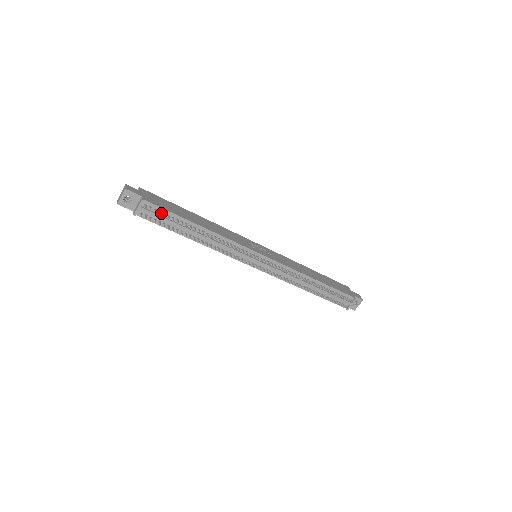
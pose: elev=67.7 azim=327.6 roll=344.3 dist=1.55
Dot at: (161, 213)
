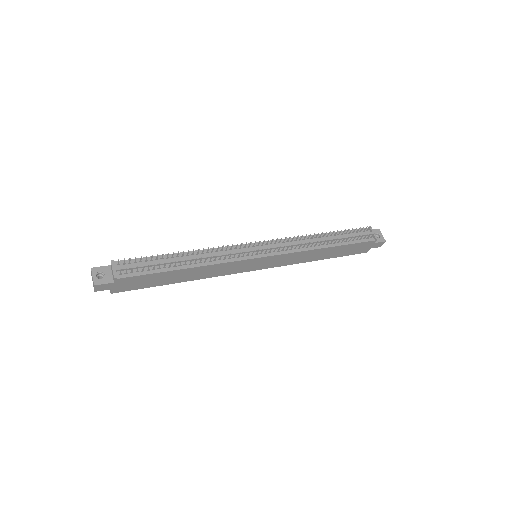
Dot at: (138, 263)
